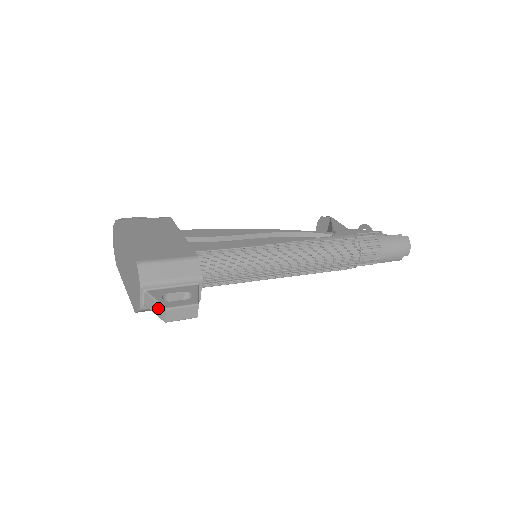
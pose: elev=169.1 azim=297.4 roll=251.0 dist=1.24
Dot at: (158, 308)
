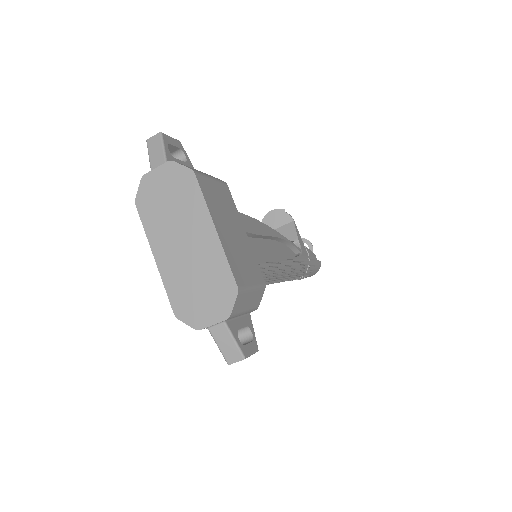
Dot at: (232, 349)
